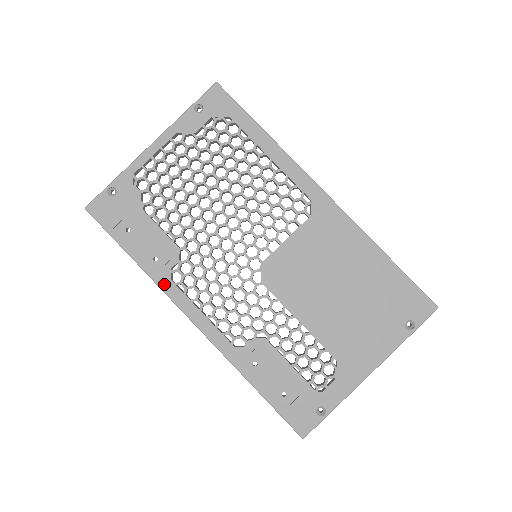
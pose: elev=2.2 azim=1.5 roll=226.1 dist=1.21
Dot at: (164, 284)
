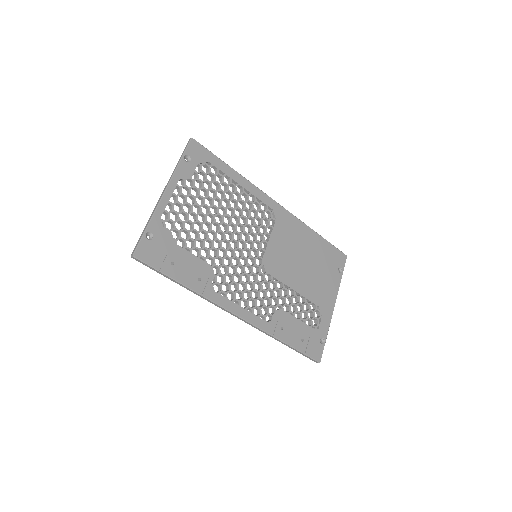
Dot at: (211, 296)
